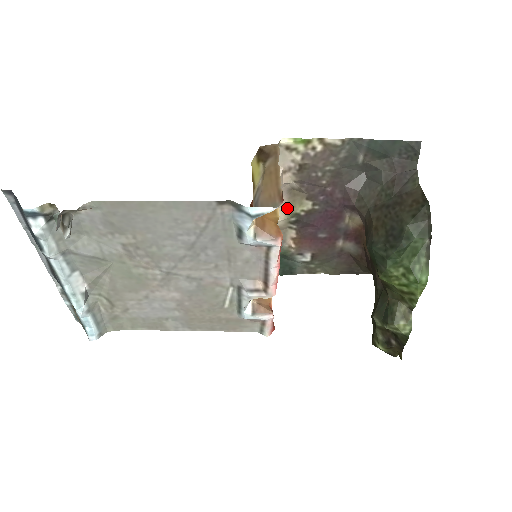
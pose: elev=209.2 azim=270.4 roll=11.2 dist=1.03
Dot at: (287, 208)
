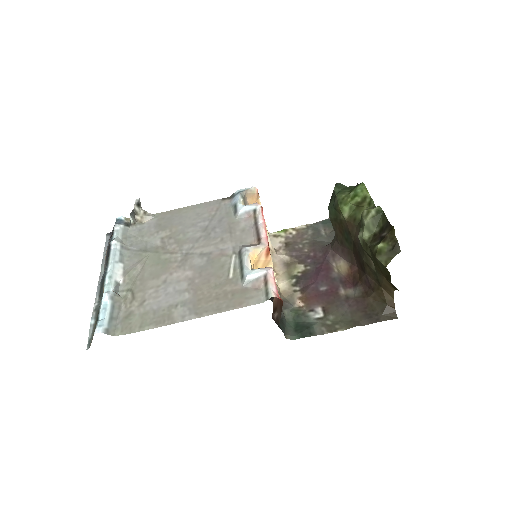
Dot at: (287, 274)
